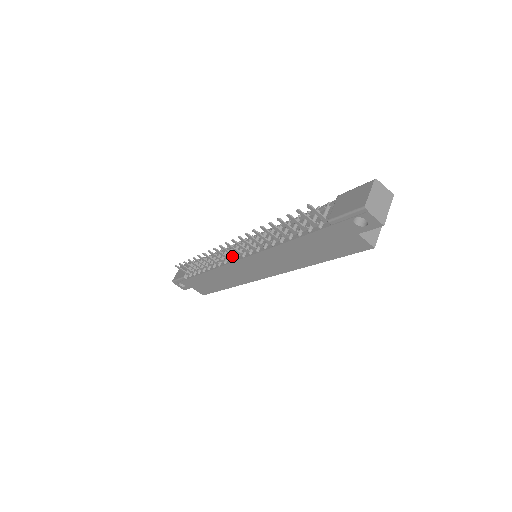
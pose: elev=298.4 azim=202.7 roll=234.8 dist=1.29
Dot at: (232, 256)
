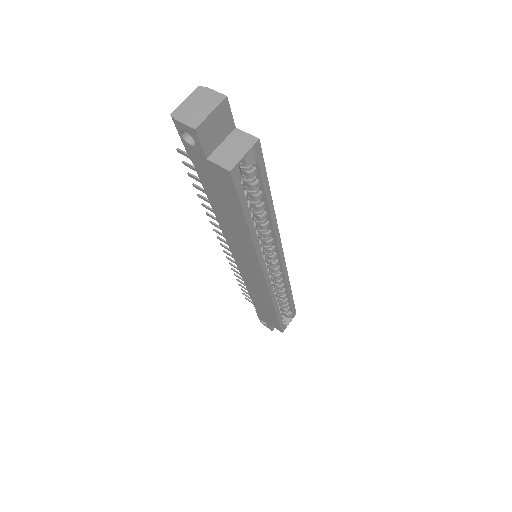
Dot at: occluded
